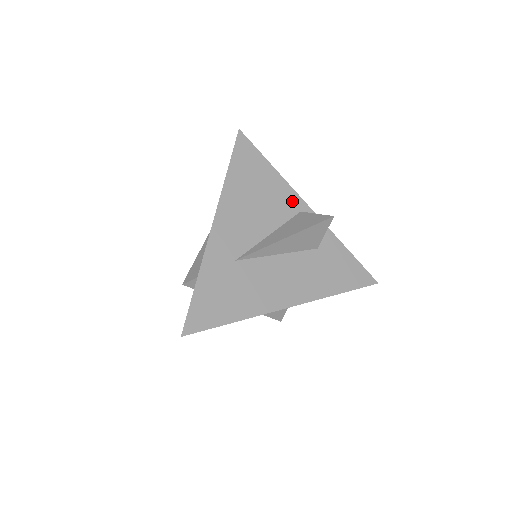
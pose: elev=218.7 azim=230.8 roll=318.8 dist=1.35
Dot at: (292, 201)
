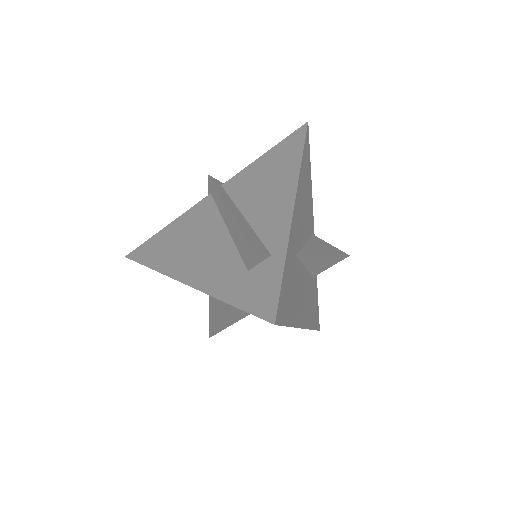
Dot at: (312, 220)
